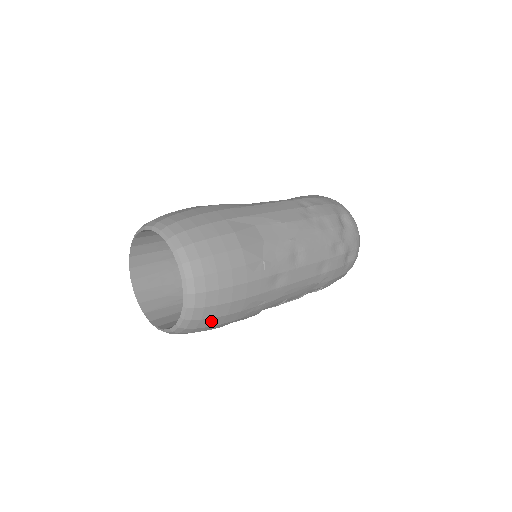
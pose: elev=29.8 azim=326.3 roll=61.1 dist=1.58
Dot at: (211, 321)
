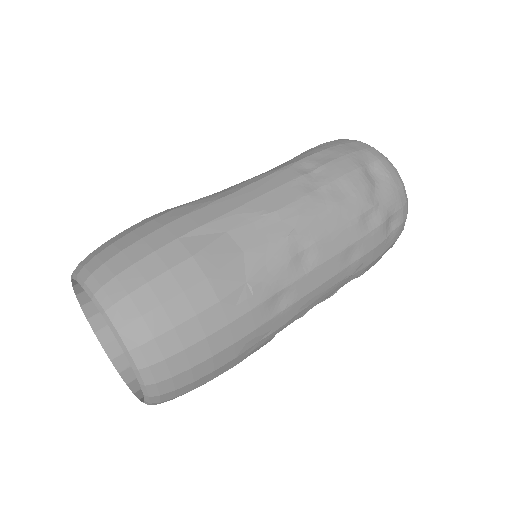
Dot at: (193, 384)
